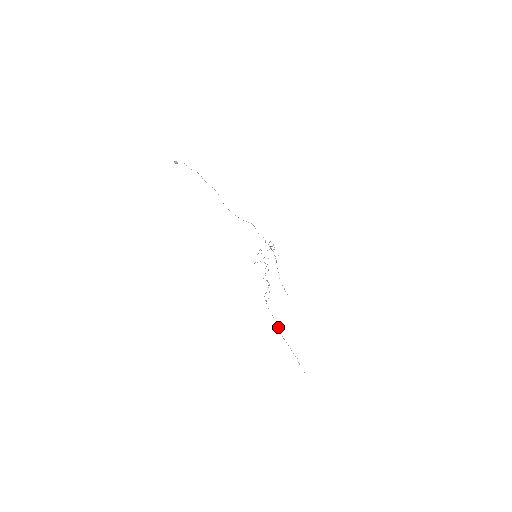
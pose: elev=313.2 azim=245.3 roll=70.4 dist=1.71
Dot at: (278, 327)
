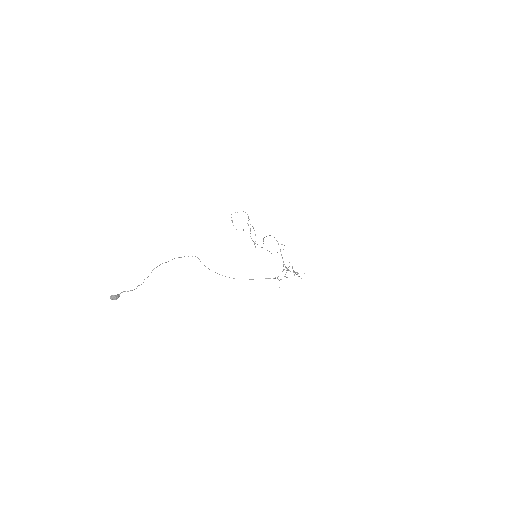
Dot at: occluded
